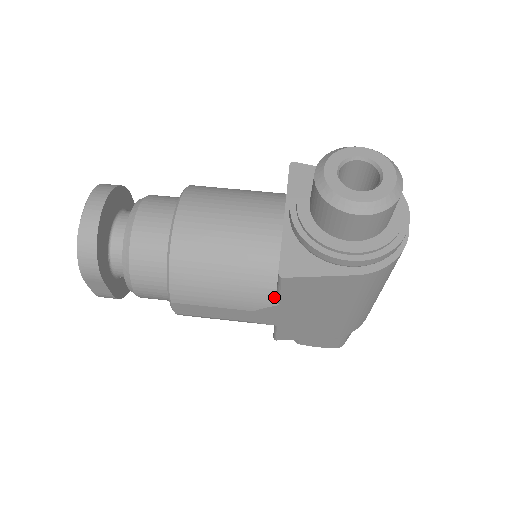
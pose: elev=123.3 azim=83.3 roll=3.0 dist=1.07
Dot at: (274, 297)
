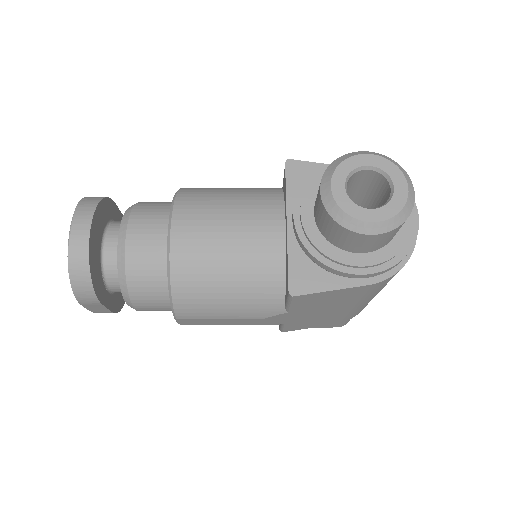
Dot at: (283, 306)
